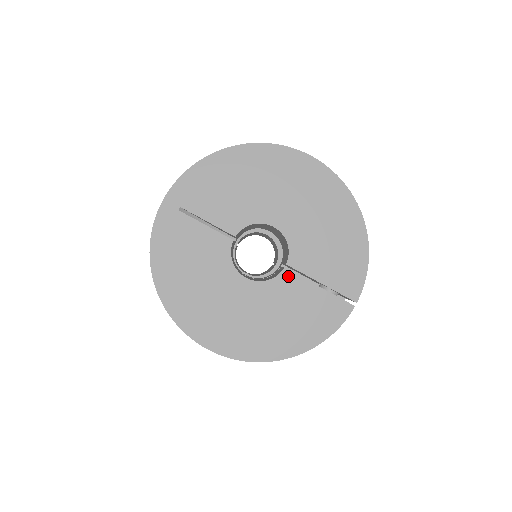
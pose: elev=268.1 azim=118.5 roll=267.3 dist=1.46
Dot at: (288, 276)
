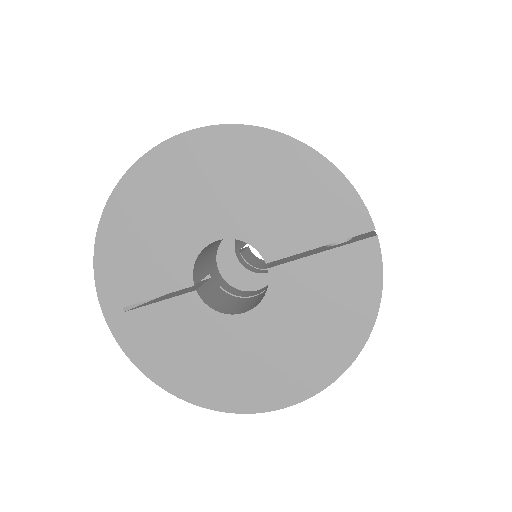
Dot at: (279, 273)
